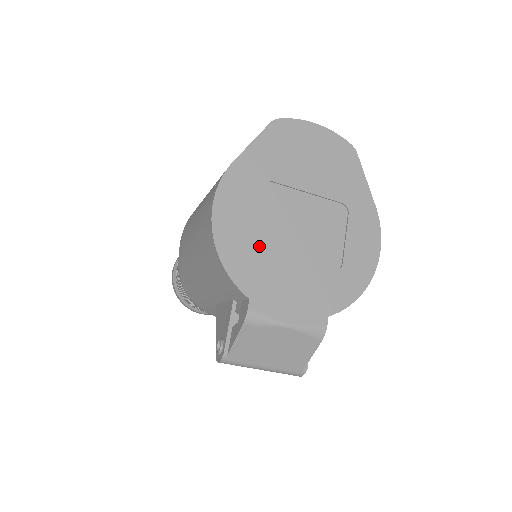
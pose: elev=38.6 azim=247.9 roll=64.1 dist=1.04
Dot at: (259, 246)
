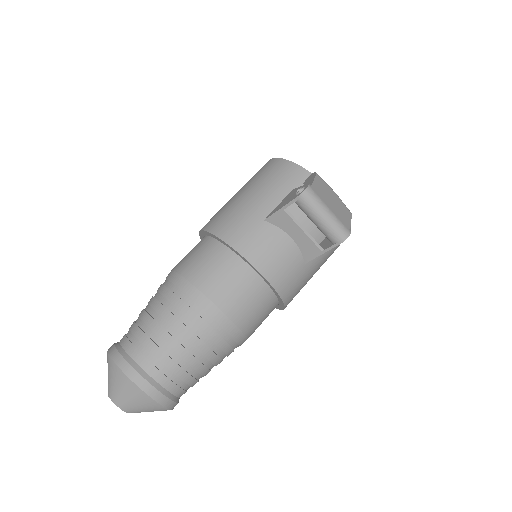
Dot at: occluded
